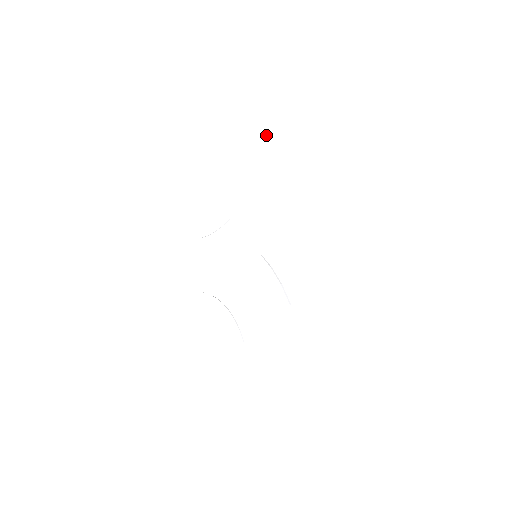
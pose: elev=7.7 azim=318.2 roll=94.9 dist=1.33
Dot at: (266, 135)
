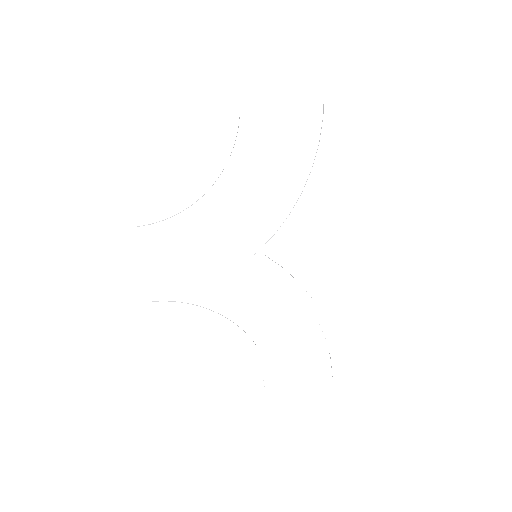
Dot at: occluded
